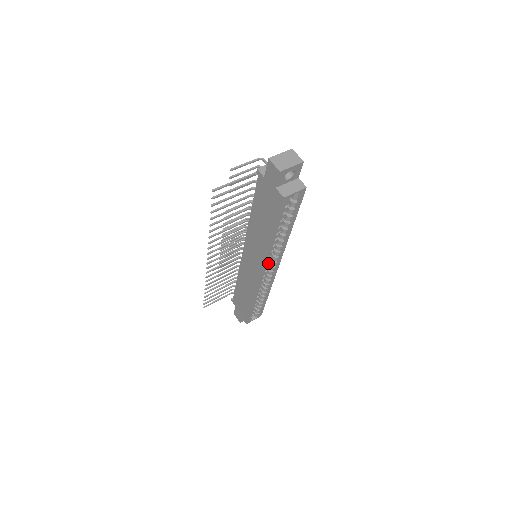
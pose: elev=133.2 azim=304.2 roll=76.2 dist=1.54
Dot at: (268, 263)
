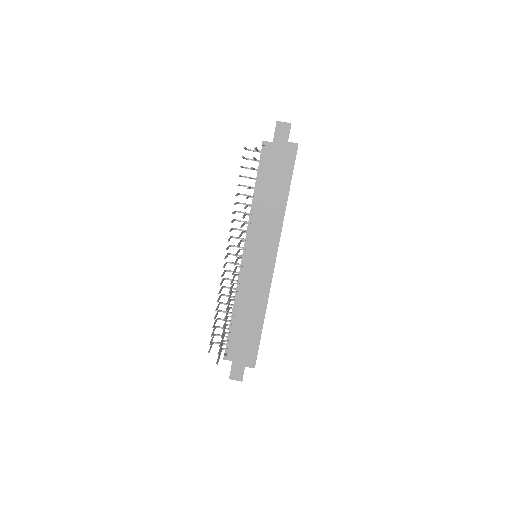
Dot at: occluded
